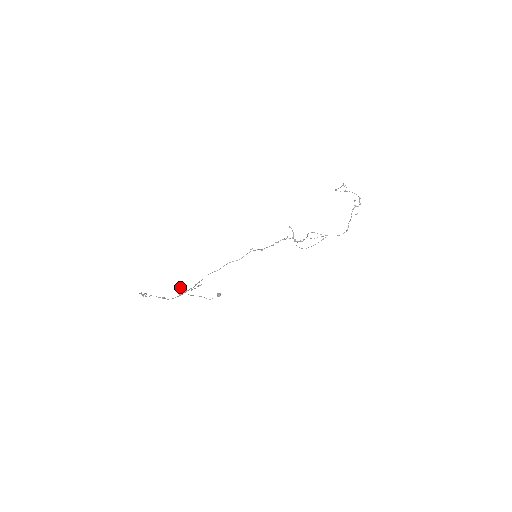
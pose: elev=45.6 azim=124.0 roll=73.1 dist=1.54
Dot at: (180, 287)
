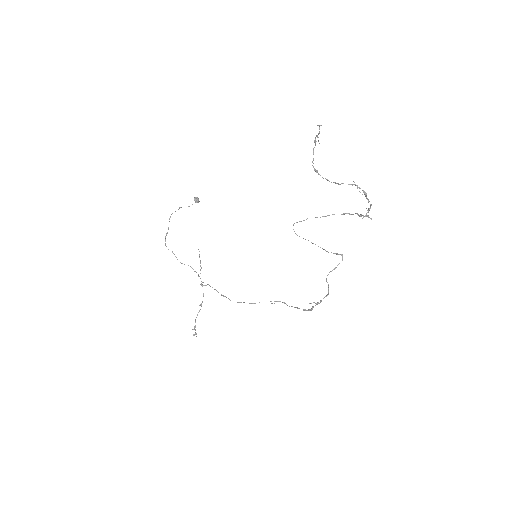
Dot at: occluded
